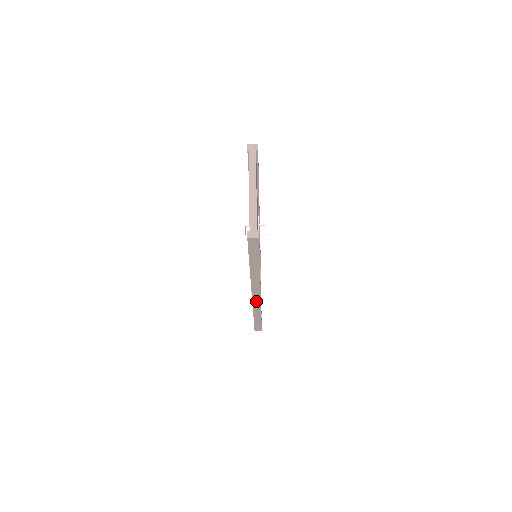
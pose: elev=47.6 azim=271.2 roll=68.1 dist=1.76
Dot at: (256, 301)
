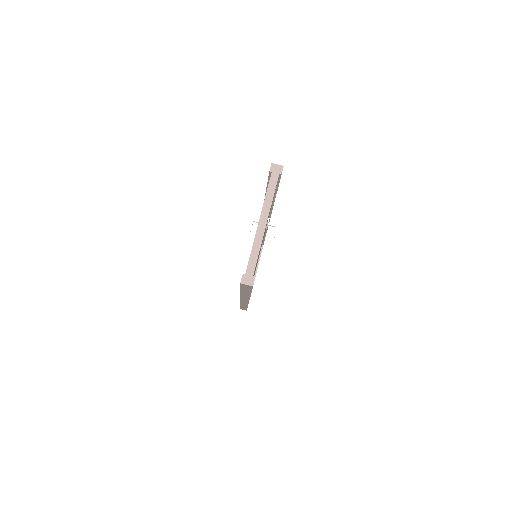
Dot at: (244, 302)
